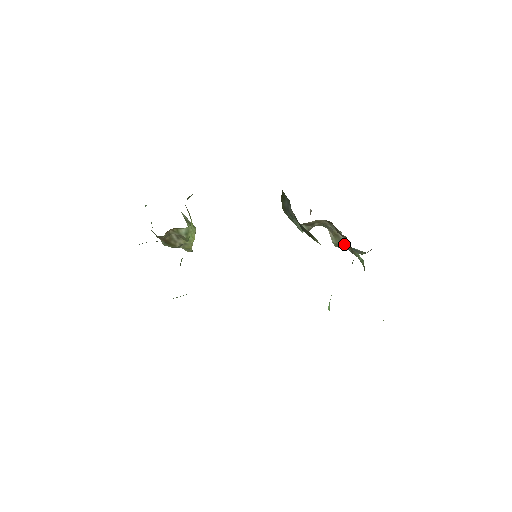
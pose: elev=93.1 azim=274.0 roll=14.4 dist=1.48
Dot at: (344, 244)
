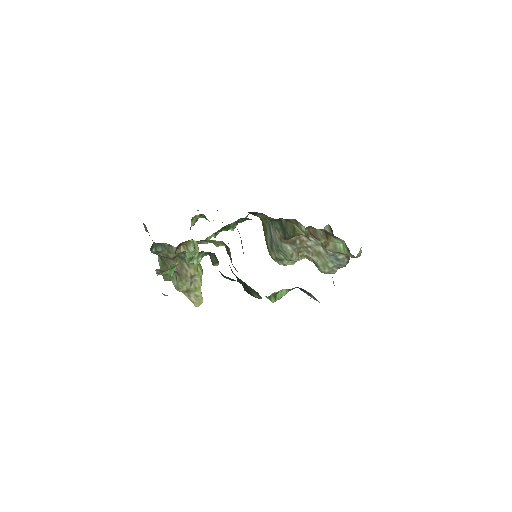
Dot at: (327, 257)
